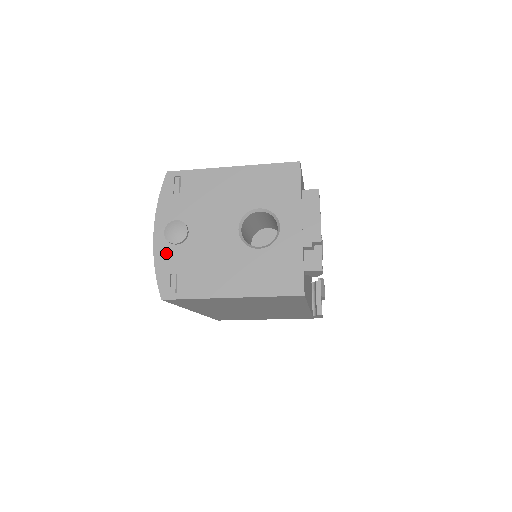
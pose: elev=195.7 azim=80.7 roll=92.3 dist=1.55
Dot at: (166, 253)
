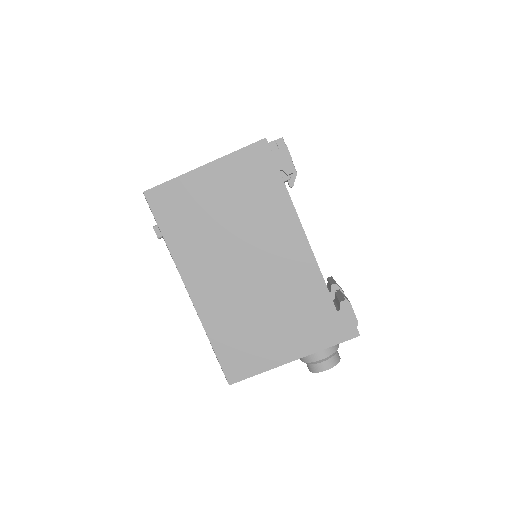
Dot at: occluded
